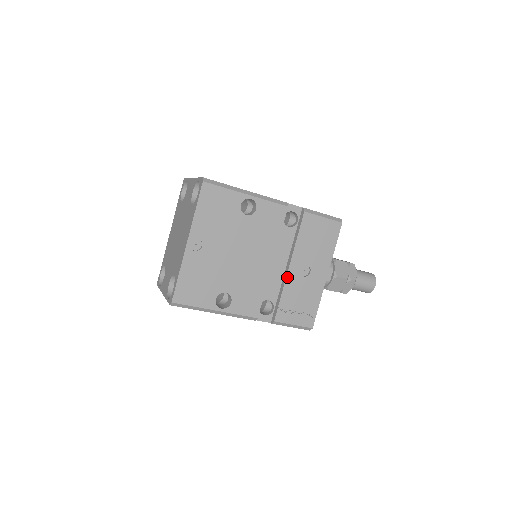
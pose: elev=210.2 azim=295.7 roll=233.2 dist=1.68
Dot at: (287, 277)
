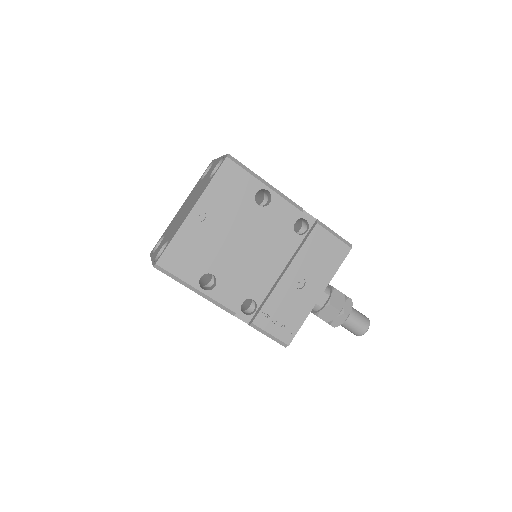
Dot at: (279, 282)
